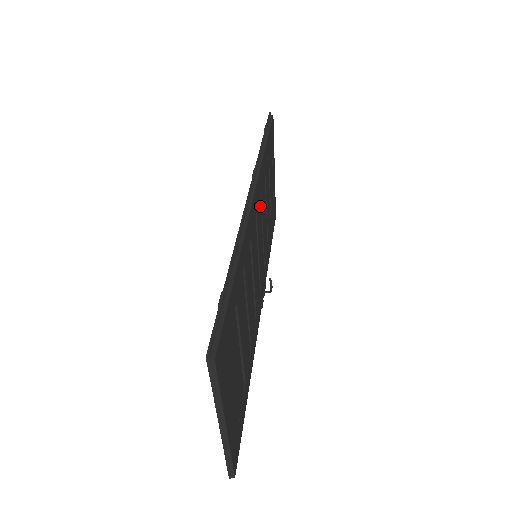
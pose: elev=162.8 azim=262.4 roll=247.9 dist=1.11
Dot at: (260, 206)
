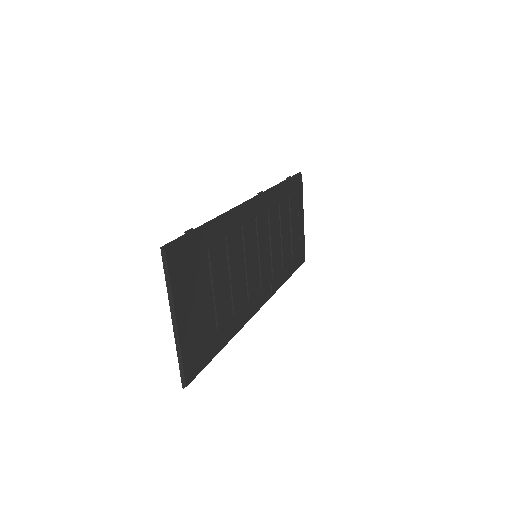
Dot at: (266, 221)
